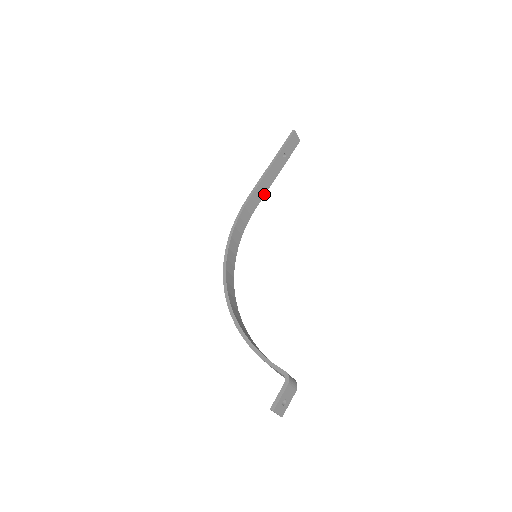
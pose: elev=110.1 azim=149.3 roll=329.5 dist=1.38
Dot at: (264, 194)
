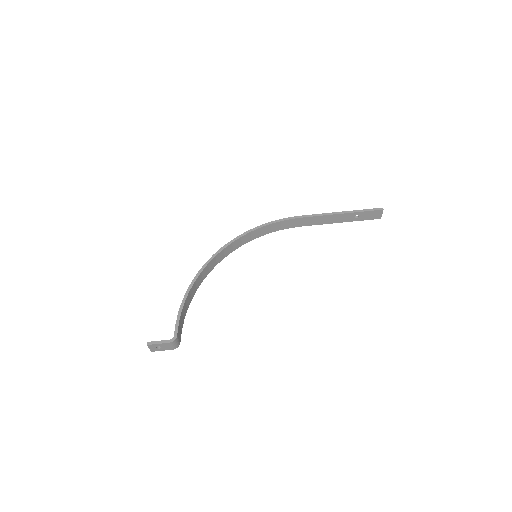
Dot at: (315, 224)
